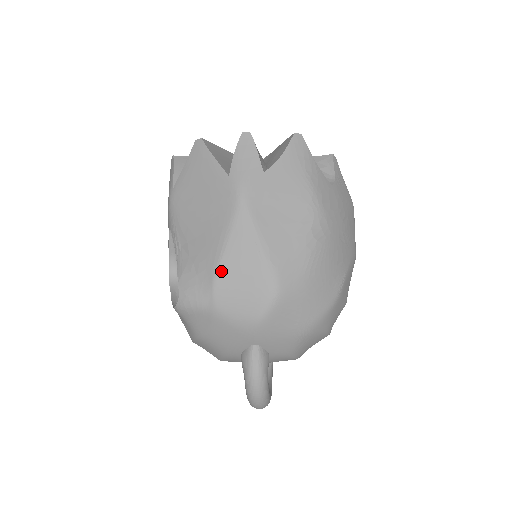
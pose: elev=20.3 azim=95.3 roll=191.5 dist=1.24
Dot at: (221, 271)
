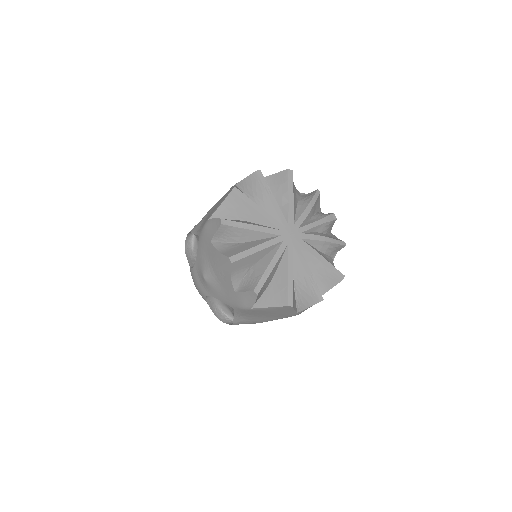
Dot at: occluded
